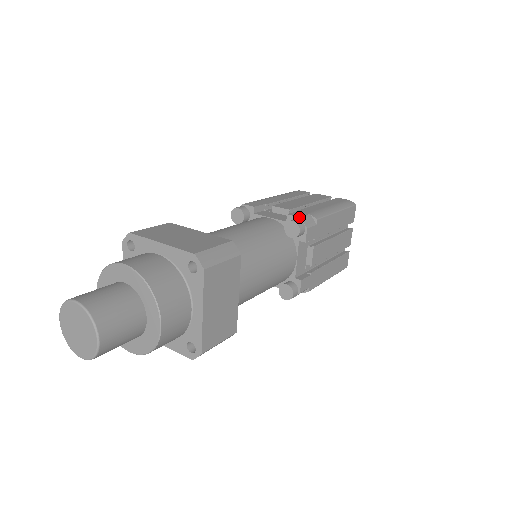
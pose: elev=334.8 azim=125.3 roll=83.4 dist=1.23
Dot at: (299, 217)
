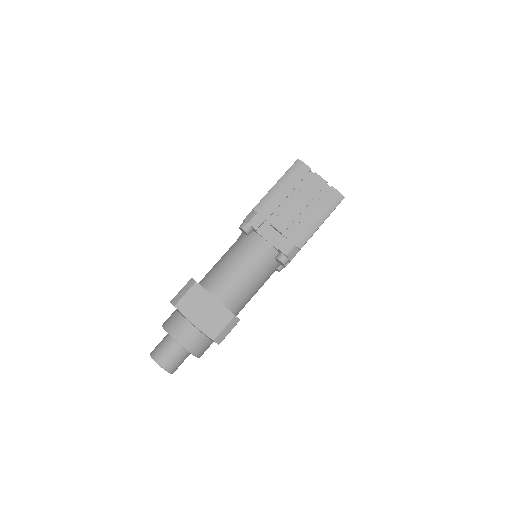
Dot at: (286, 256)
